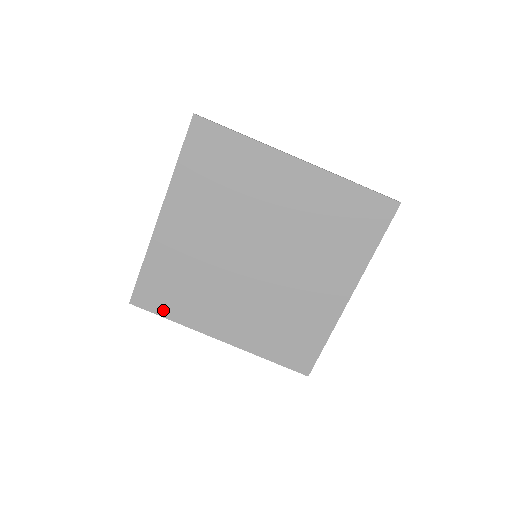
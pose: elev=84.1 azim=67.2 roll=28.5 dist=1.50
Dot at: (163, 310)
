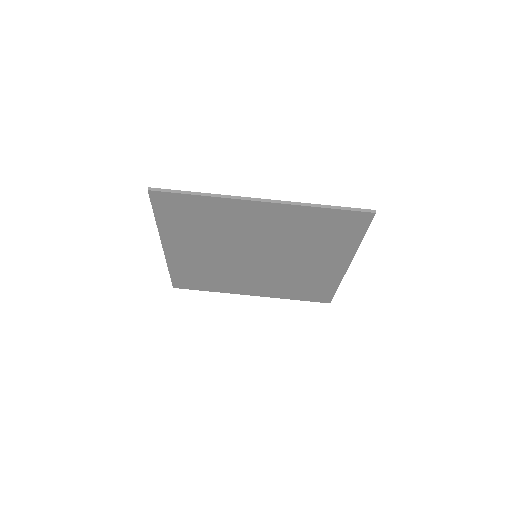
Dot at: (200, 288)
